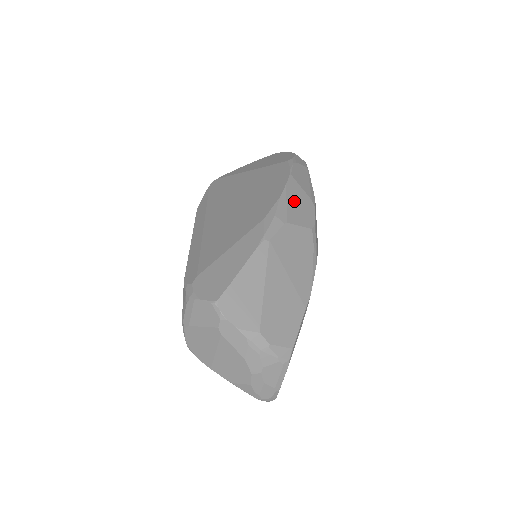
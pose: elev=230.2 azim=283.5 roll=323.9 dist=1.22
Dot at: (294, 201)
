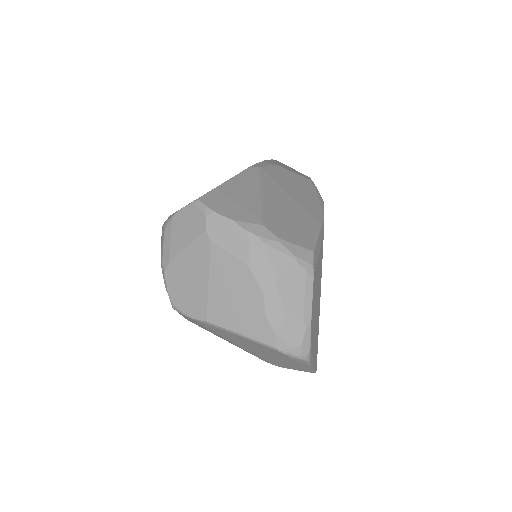
Dot at: (284, 166)
